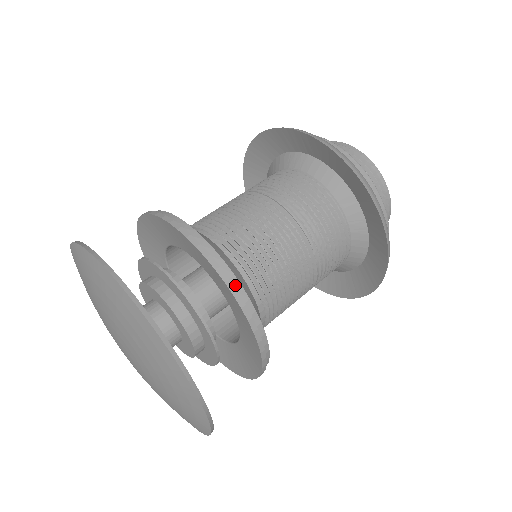
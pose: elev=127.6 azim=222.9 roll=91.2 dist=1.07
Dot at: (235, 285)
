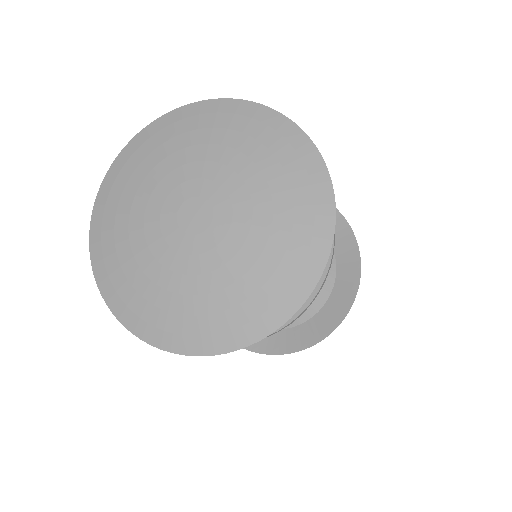
Dot at: occluded
